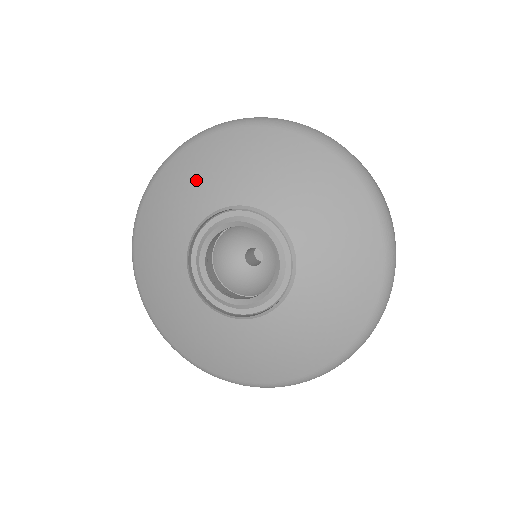
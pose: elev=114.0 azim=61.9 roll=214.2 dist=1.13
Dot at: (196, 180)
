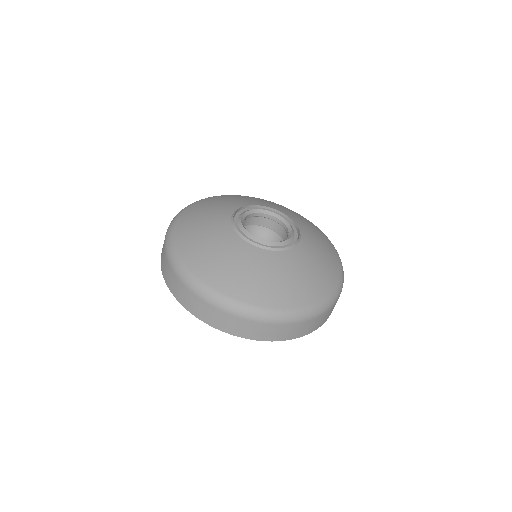
Dot at: (205, 214)
